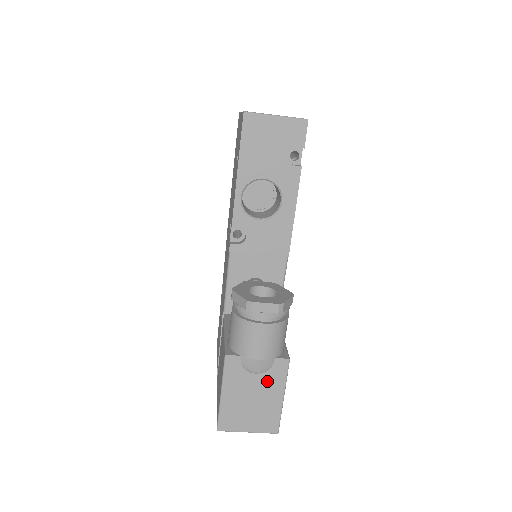
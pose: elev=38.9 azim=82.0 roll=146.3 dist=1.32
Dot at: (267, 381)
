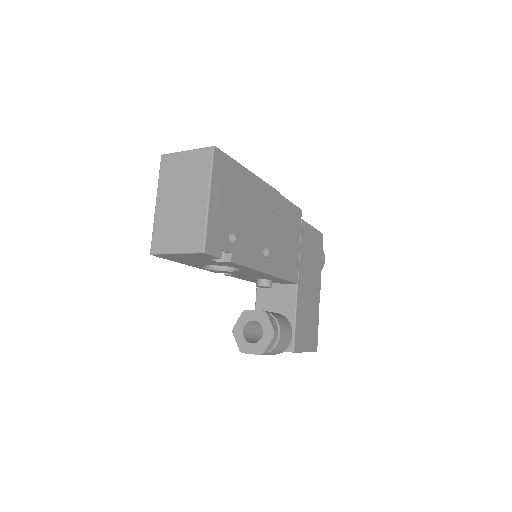
Dot at: occluded
